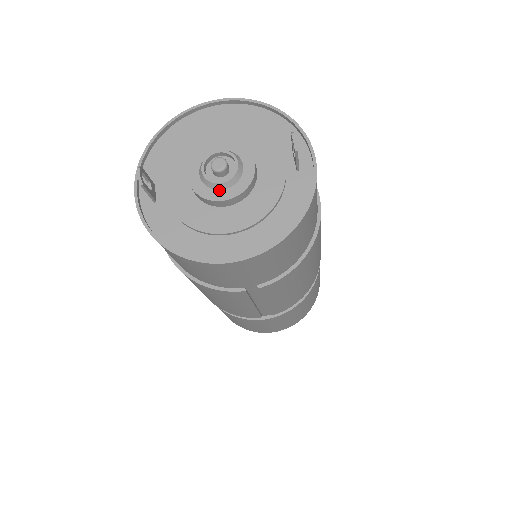
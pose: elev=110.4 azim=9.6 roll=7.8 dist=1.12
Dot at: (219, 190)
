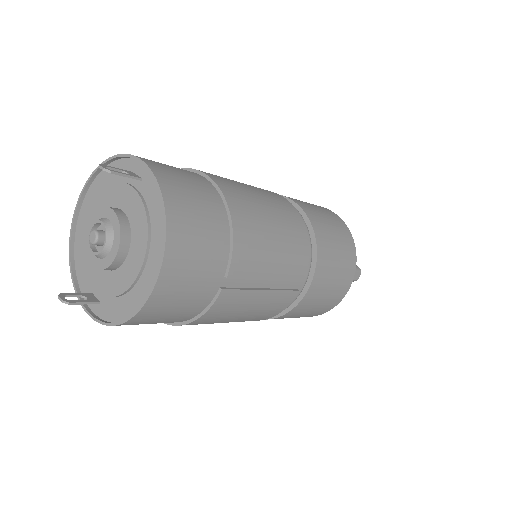
Dot at: (110, 251)
